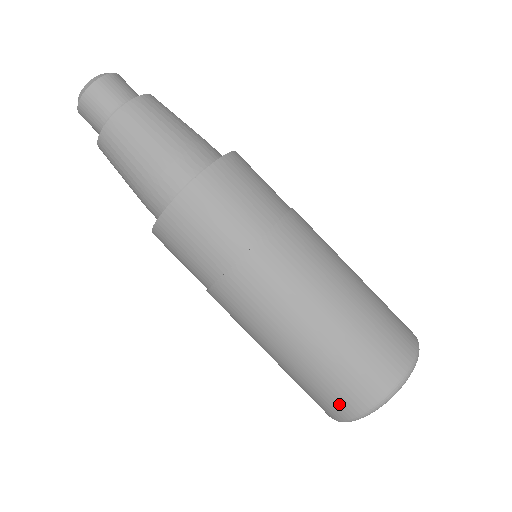
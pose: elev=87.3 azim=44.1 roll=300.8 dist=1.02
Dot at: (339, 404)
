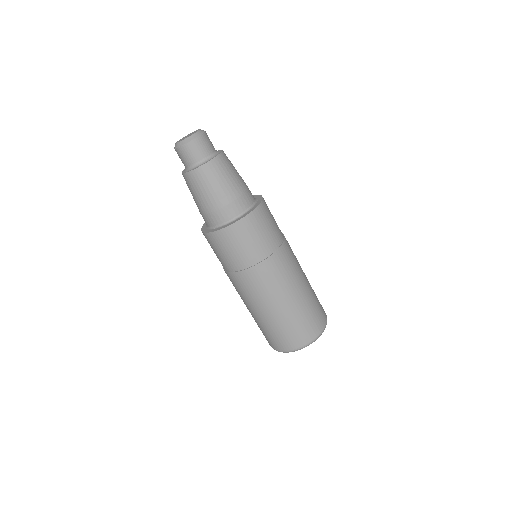
Dot at: (269, 342)
